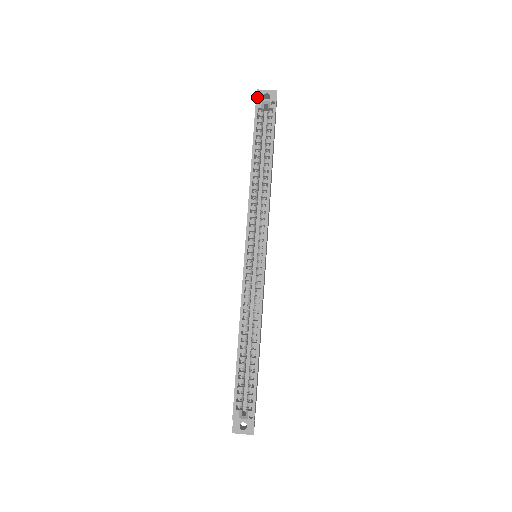
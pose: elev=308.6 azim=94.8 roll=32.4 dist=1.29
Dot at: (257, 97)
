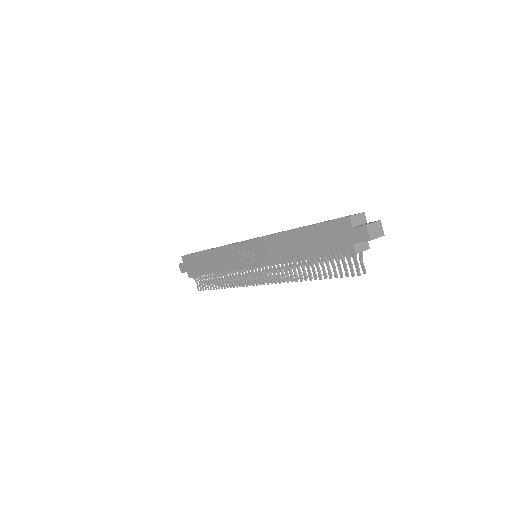
Dot at: (181, 263)
